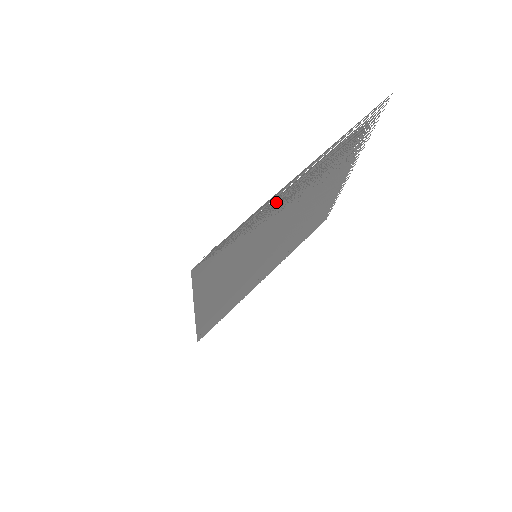
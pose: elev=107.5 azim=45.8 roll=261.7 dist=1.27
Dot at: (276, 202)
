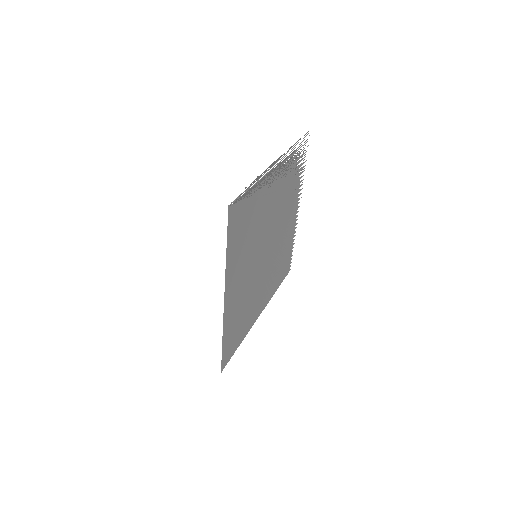
Dot at: (266, 182)
